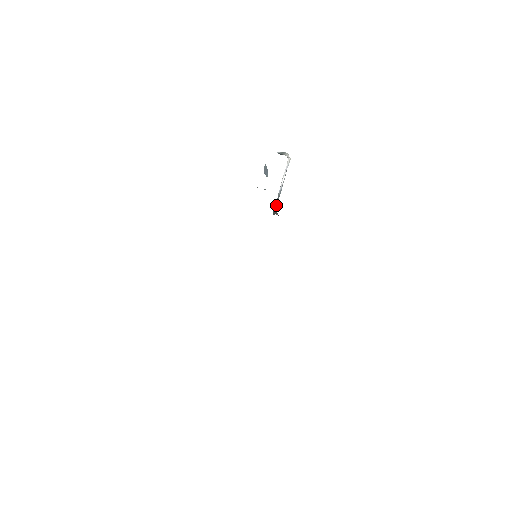
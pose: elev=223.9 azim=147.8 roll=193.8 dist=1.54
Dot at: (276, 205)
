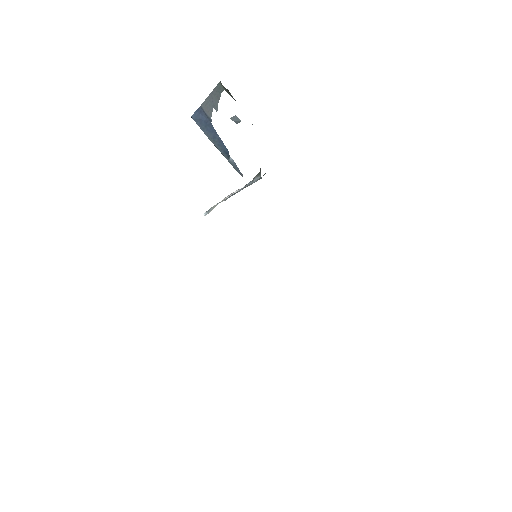
Dot at: (253, 179)
